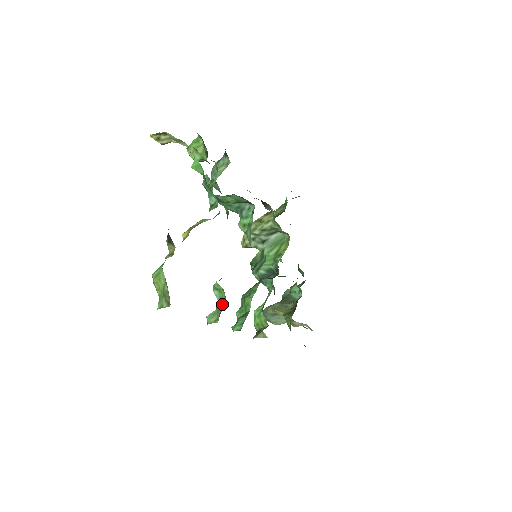
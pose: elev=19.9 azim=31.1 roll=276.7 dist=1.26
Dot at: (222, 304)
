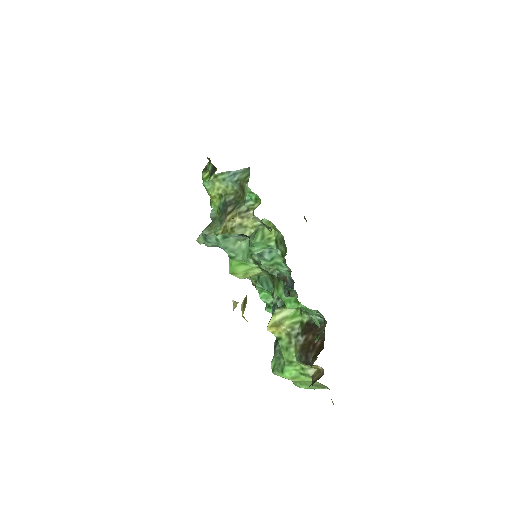
Dot at: occluded
